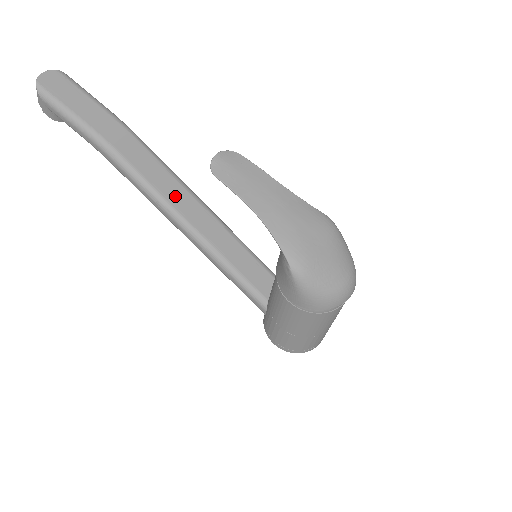
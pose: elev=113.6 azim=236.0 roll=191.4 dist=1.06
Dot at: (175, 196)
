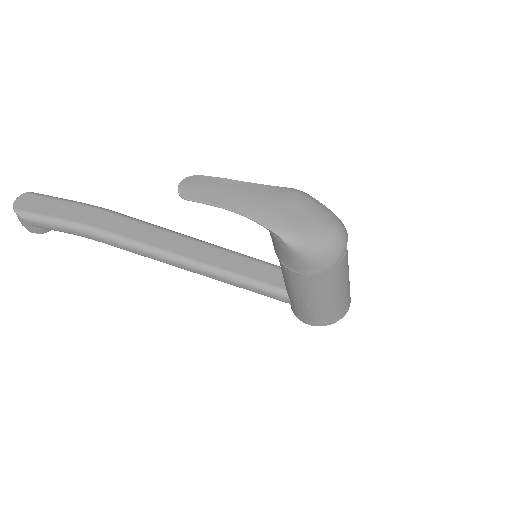
Dot at: (166, 242)
